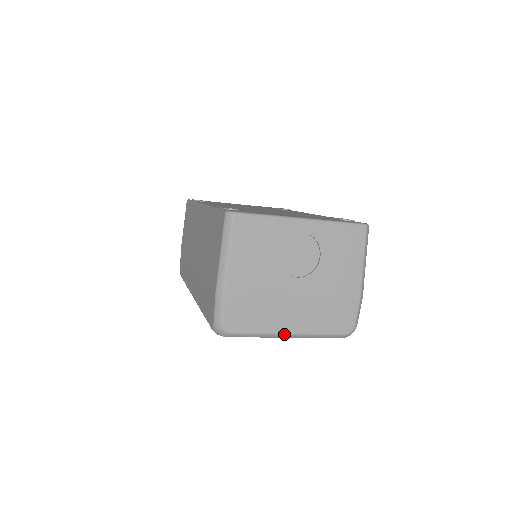
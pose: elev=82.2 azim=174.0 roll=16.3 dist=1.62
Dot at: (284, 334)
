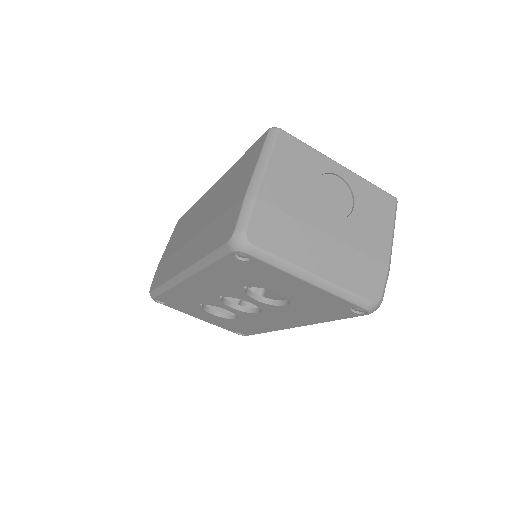
Dot at: (309, 273)
